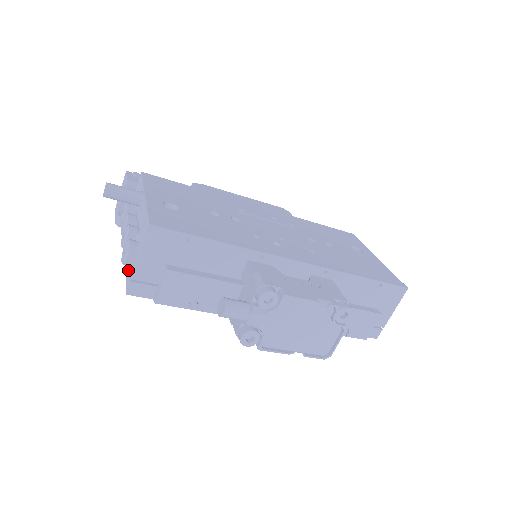
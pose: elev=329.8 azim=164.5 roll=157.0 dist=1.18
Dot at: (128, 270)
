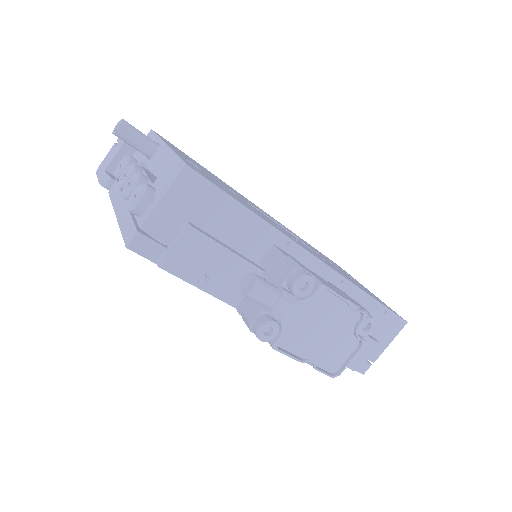
Dot at: (129, 223)
